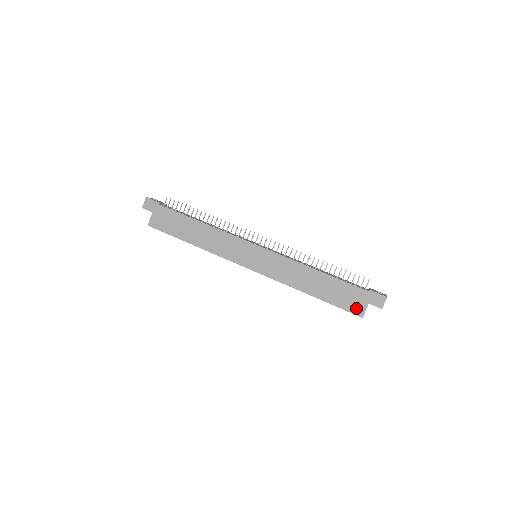
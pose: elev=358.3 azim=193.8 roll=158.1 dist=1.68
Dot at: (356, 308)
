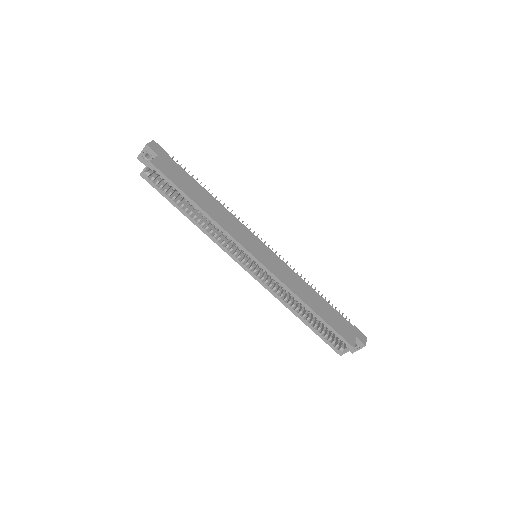
Dot at: (348, 337)
